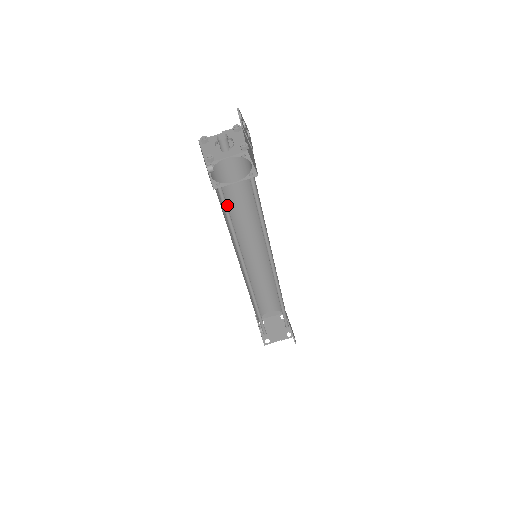
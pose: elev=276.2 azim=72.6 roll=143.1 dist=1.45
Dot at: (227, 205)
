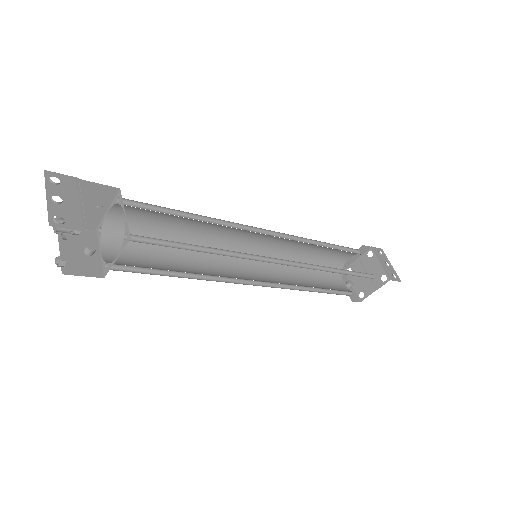
Dot at: (168, 240)
